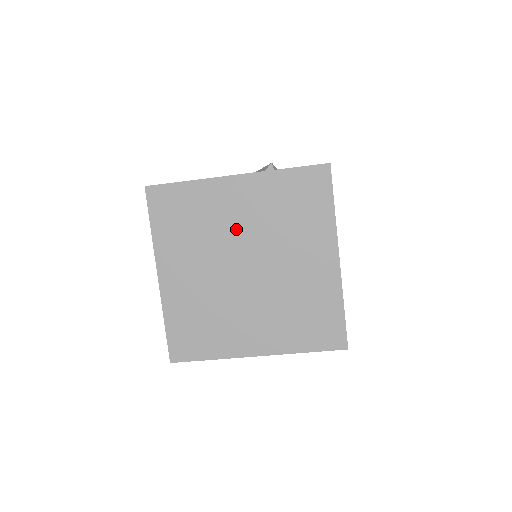
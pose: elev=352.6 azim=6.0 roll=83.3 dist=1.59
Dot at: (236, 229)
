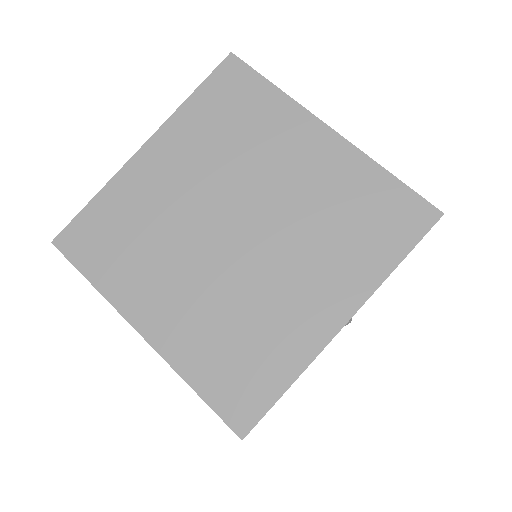
Dot at: (271, 179)
